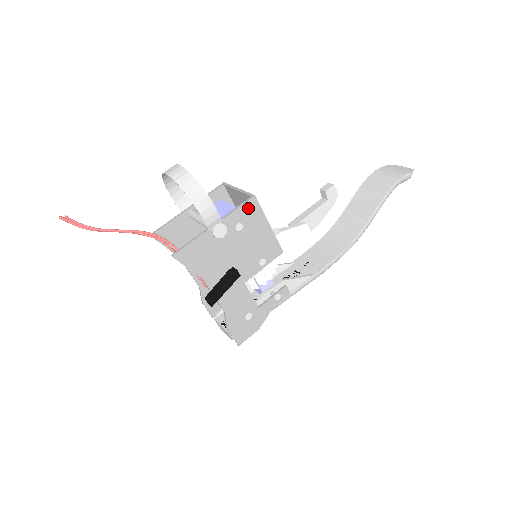
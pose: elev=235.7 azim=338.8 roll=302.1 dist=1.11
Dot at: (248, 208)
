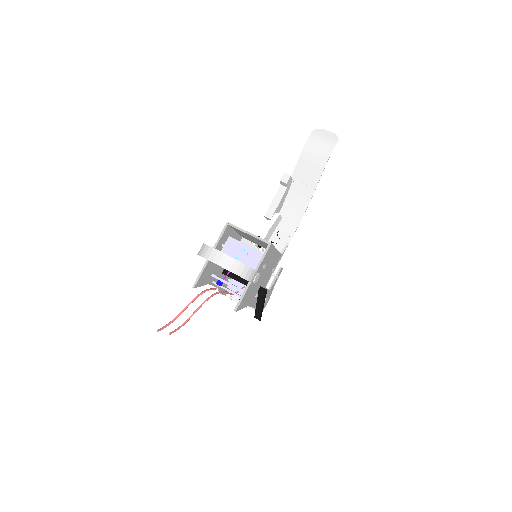
Dot at: (268, 253)
